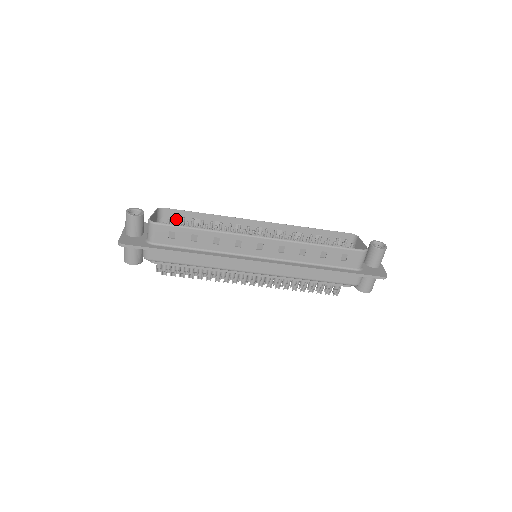
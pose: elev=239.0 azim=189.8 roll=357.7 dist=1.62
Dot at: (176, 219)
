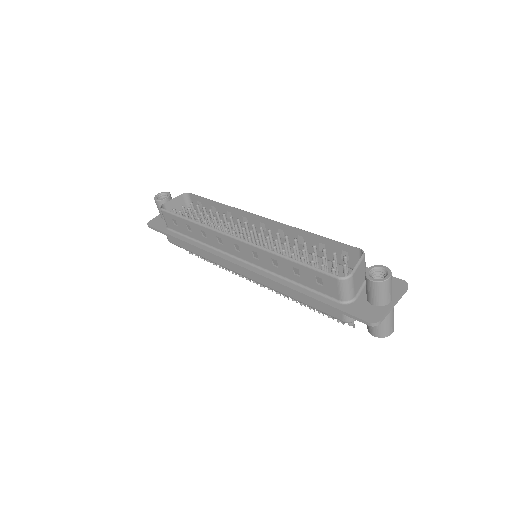
Dot at: (200, 205)
